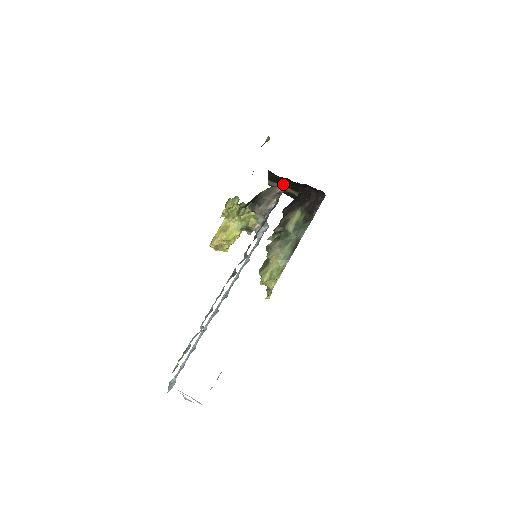
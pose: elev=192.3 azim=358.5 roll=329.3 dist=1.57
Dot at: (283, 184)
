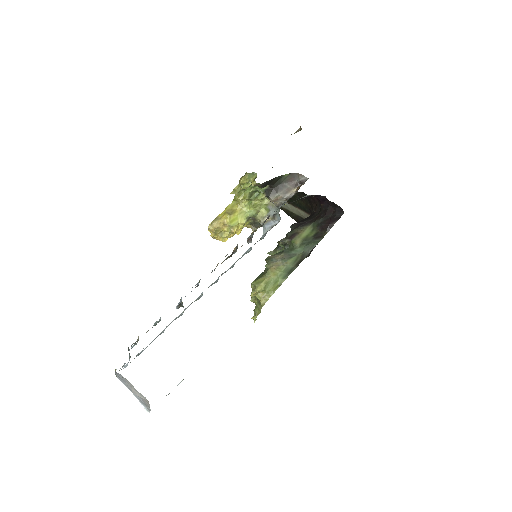
Dot at: (295, 203)
